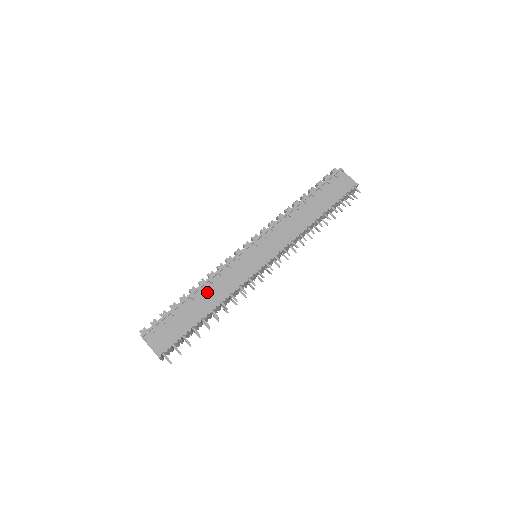
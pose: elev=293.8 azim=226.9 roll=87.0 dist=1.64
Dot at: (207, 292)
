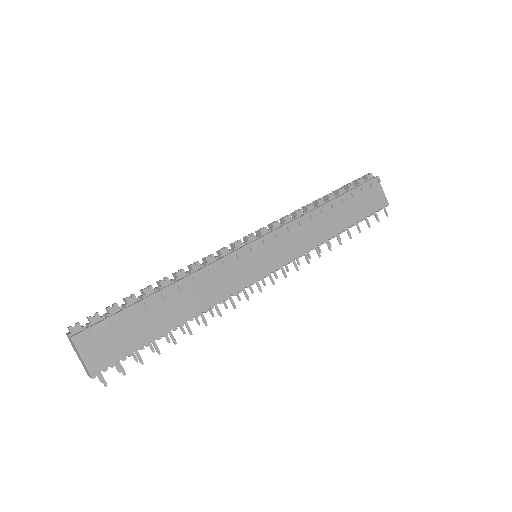
Dot at: (186, 293)
